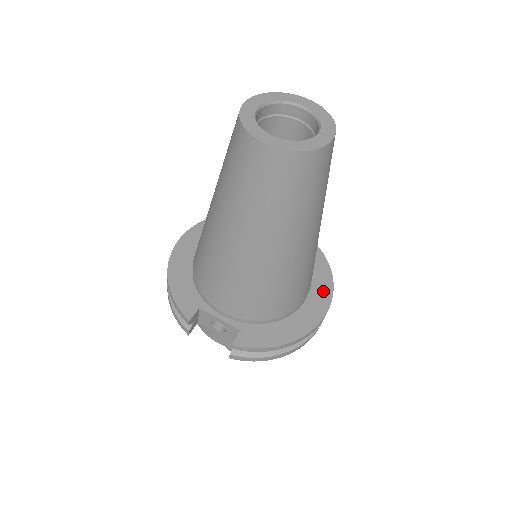
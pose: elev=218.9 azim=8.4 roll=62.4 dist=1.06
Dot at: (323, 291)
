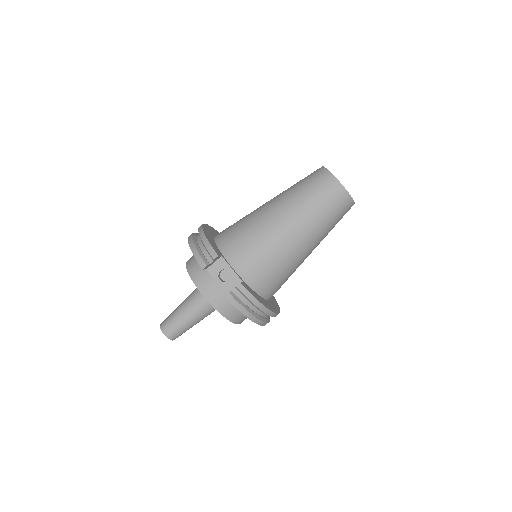
Dot at: (276, 305)
